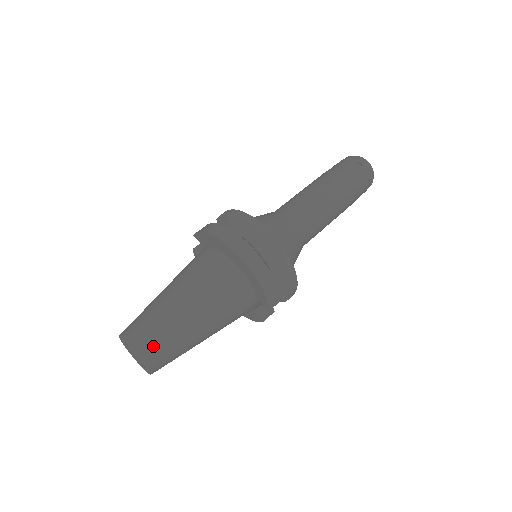
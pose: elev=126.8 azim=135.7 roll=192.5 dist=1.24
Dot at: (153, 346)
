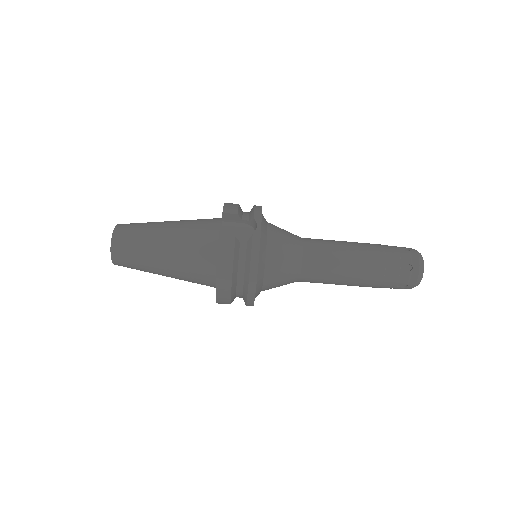
Dot at: (127, 267)
